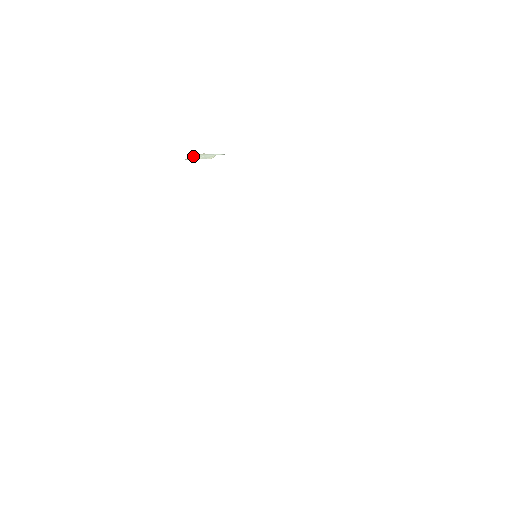
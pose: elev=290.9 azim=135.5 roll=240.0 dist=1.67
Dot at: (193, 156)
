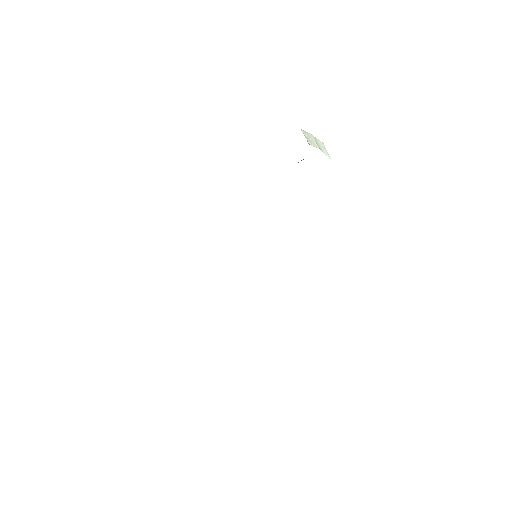
Dot at: (310, 134)
